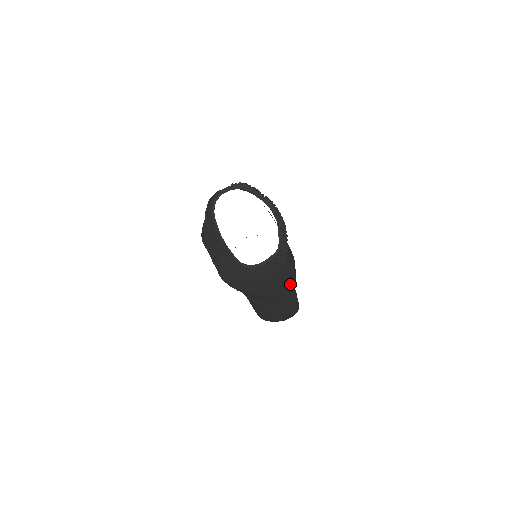
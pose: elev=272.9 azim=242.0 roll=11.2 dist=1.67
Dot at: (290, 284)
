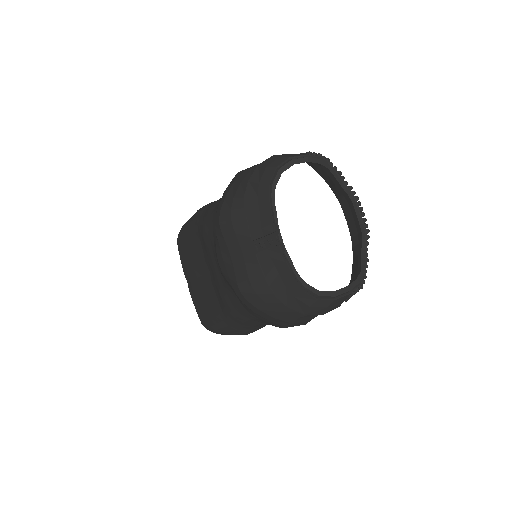
Dot at: occluded
